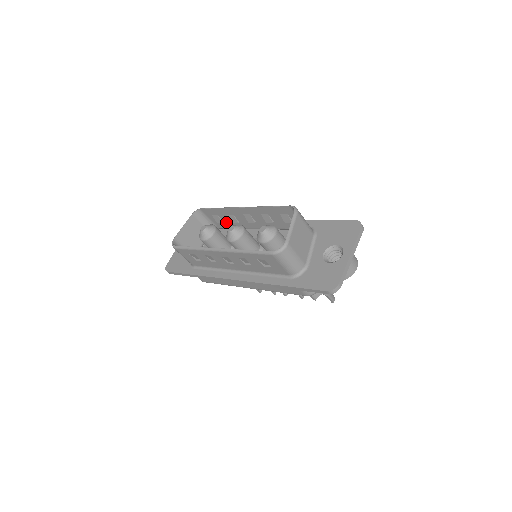
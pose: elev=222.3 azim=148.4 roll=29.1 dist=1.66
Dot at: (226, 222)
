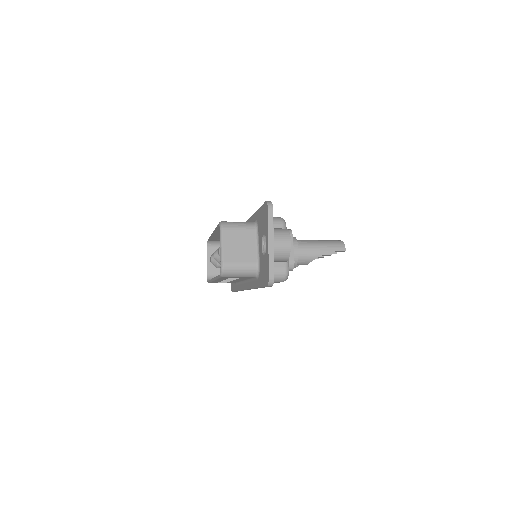
Dot at: occluded
